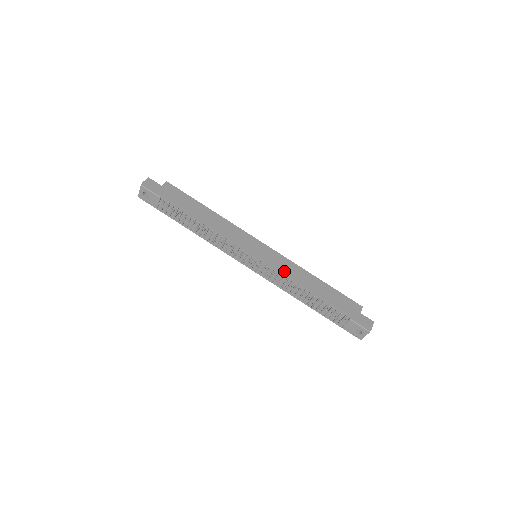
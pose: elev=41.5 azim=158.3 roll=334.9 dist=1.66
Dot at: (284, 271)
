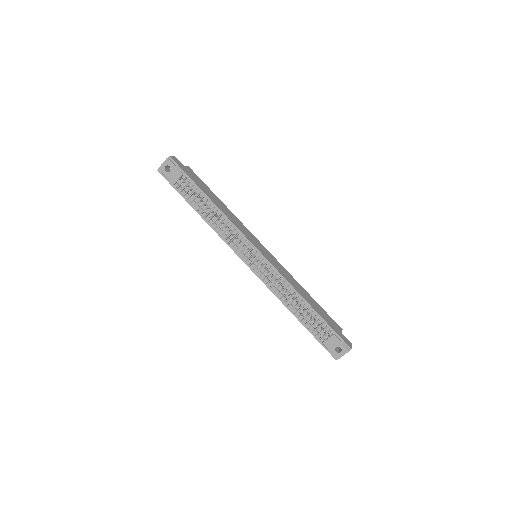
Dot at: (282, 274)
